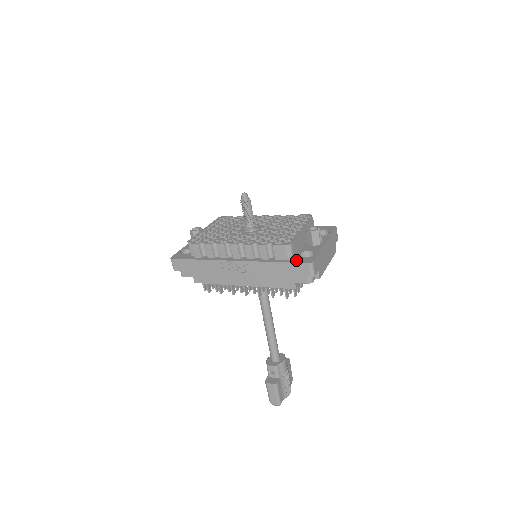
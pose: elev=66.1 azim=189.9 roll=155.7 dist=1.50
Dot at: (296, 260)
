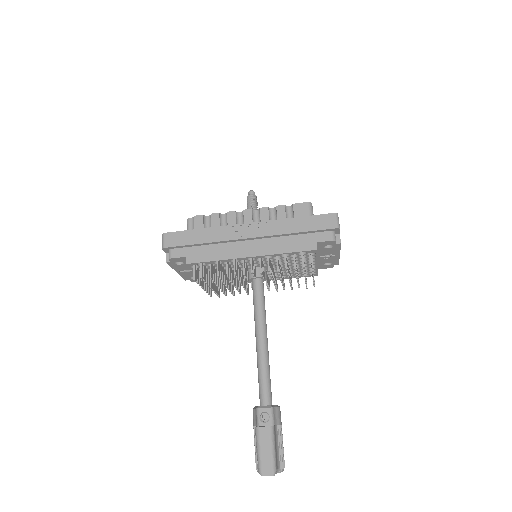
Dot at: (318, 216)
